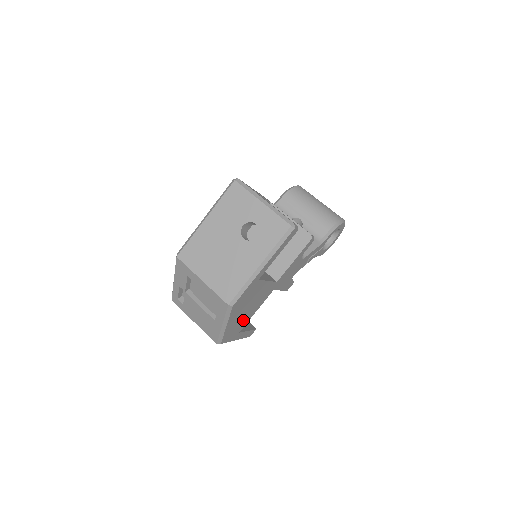
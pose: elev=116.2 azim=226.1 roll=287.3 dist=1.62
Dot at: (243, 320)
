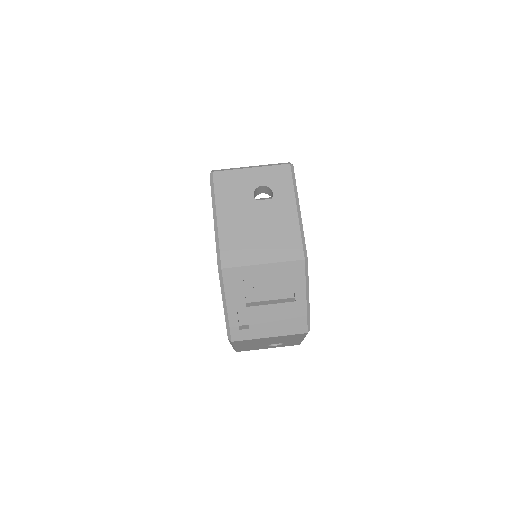
Dot at: occluded
